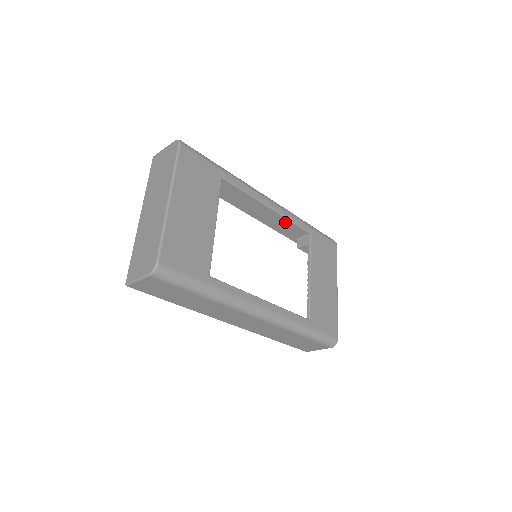
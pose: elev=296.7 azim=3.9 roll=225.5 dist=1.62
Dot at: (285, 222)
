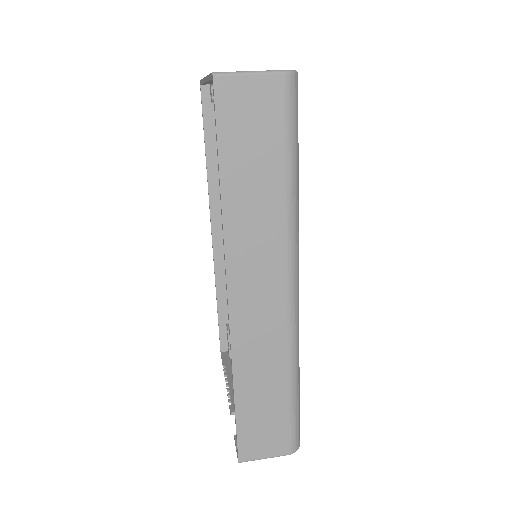
Dot at: occluded
